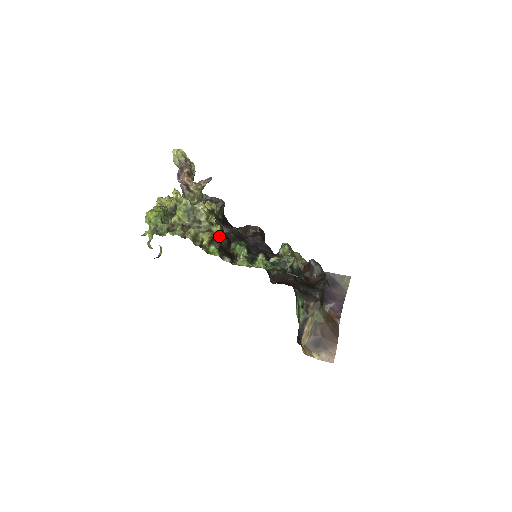
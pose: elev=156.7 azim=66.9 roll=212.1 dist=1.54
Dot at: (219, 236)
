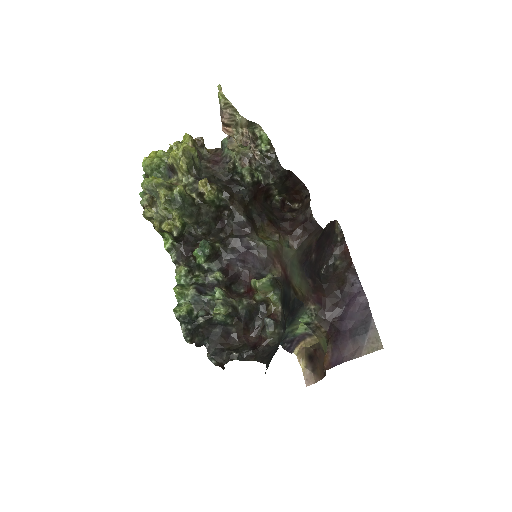
Dot at: (171, 233)
